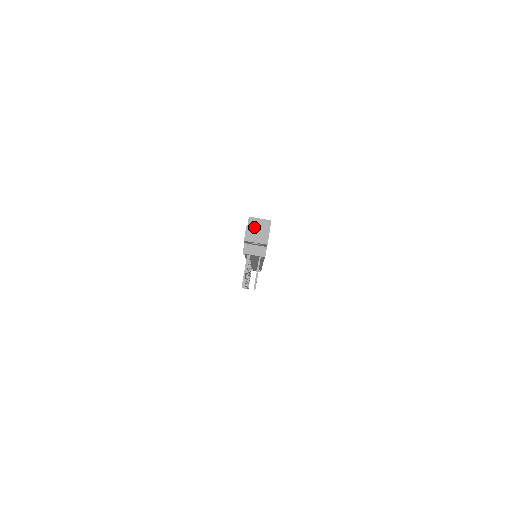
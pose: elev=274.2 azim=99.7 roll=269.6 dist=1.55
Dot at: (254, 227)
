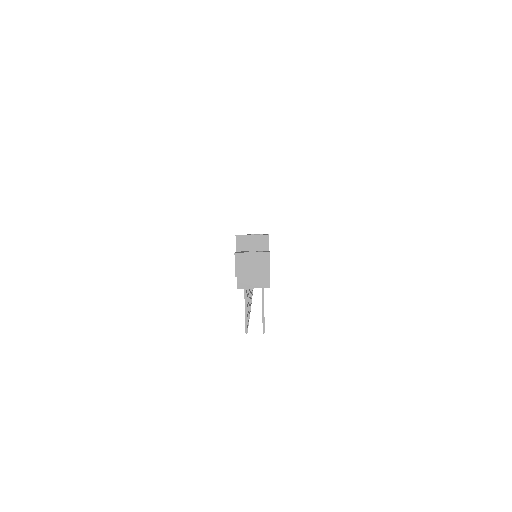
Dot at: (246, 254)
